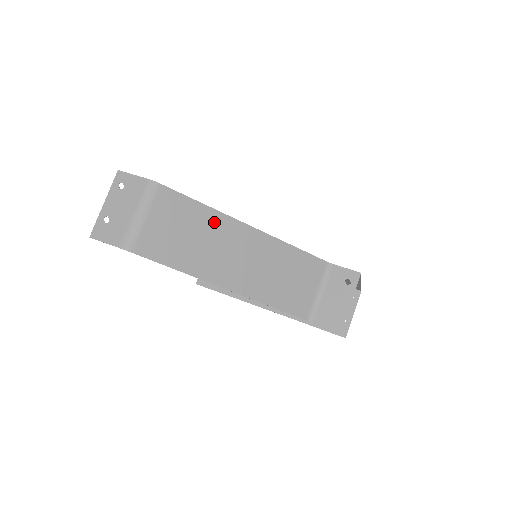
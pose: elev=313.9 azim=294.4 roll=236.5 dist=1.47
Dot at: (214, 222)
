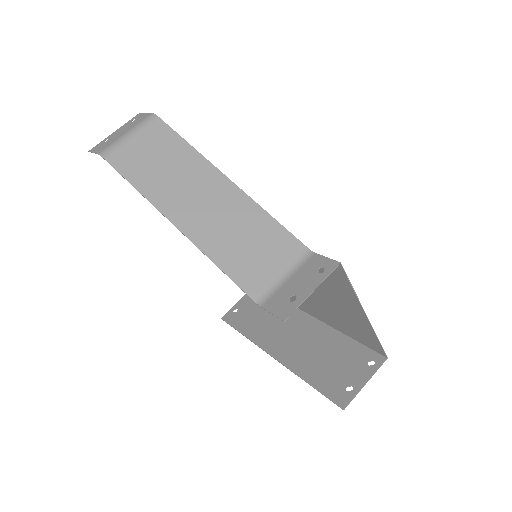
Dot at: (192, 162)
